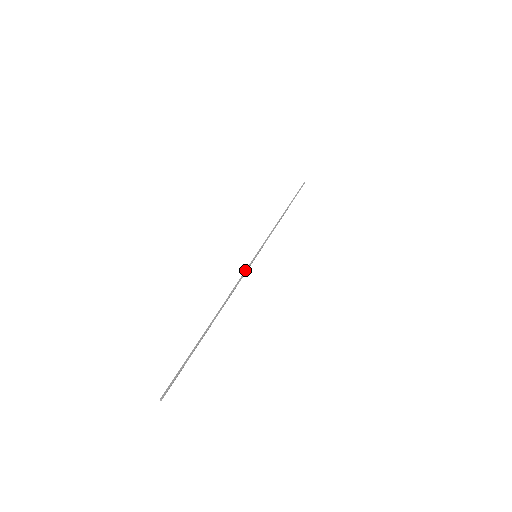
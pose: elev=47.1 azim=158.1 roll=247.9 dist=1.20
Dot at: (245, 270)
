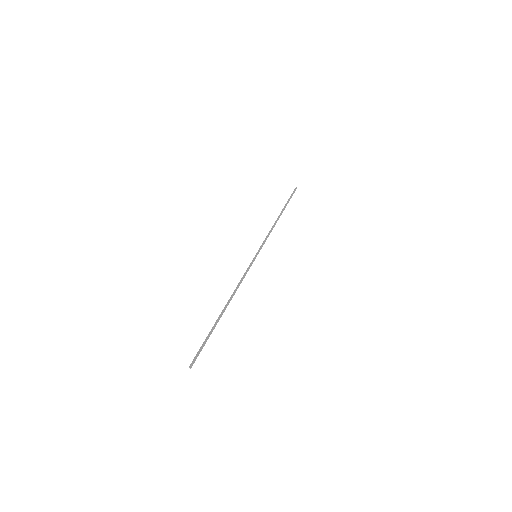
Dot at: (247, 269)
